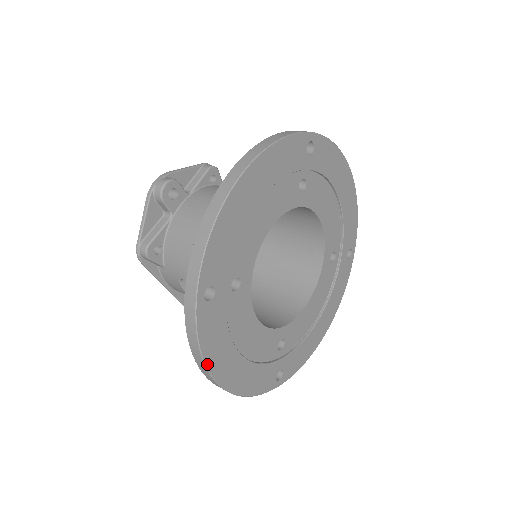
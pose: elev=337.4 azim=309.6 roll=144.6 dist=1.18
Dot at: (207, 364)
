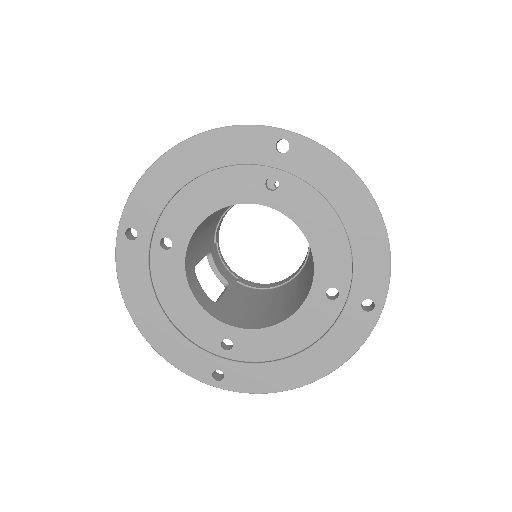
Dot at: (123, 295)
